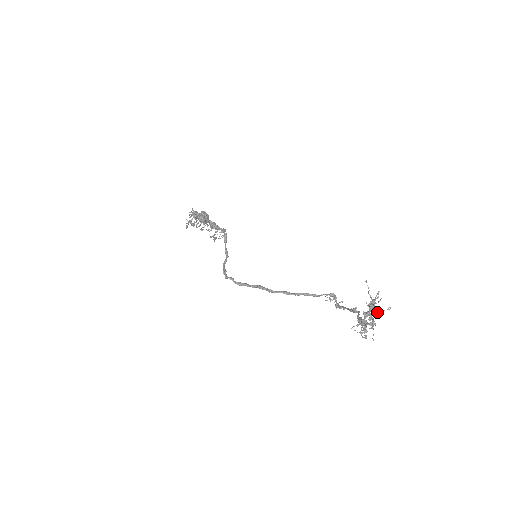
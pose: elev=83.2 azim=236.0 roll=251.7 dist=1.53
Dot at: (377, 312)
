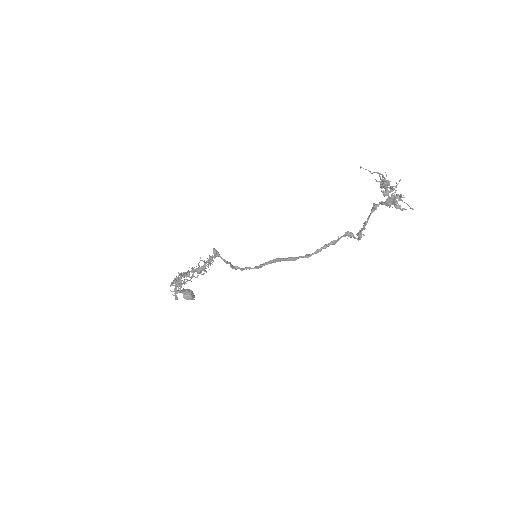
Dot at: occluded
